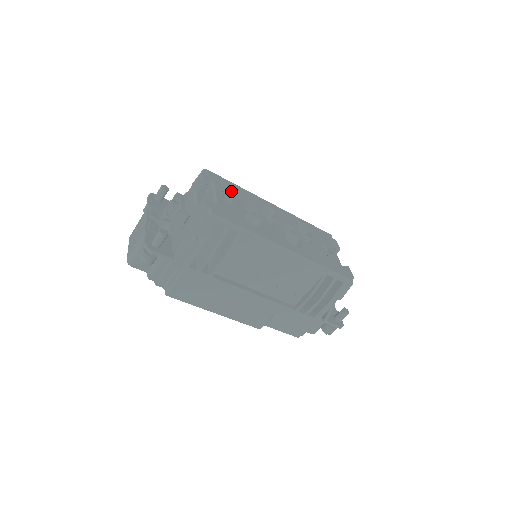
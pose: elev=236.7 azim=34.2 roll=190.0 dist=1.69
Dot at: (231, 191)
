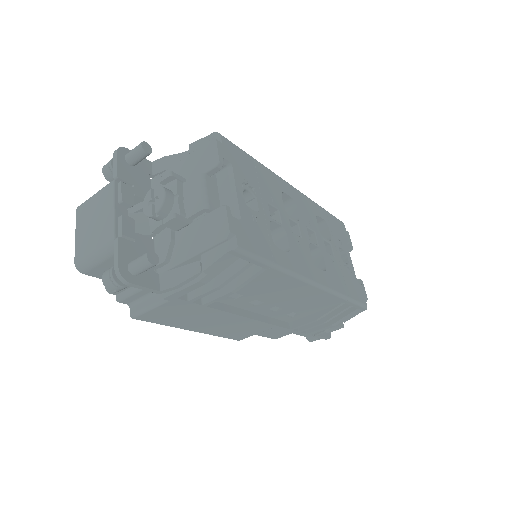
Dot at: (251, 178)
